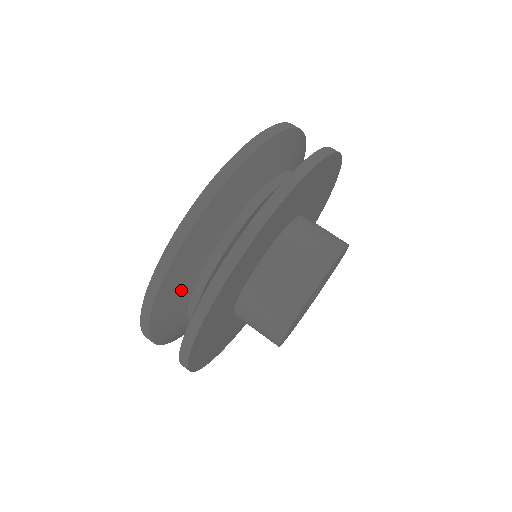
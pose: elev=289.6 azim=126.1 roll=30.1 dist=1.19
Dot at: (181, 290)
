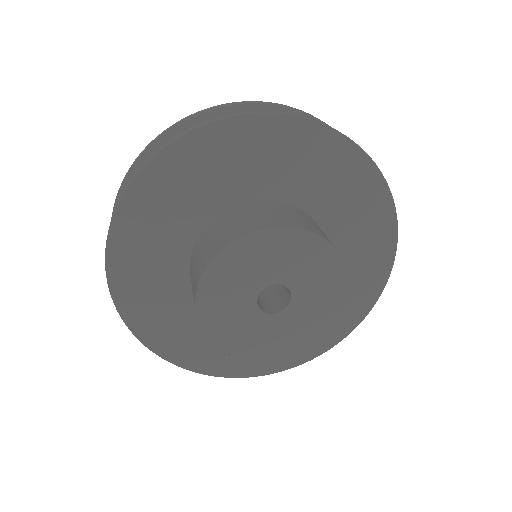
Dot at: occluded
